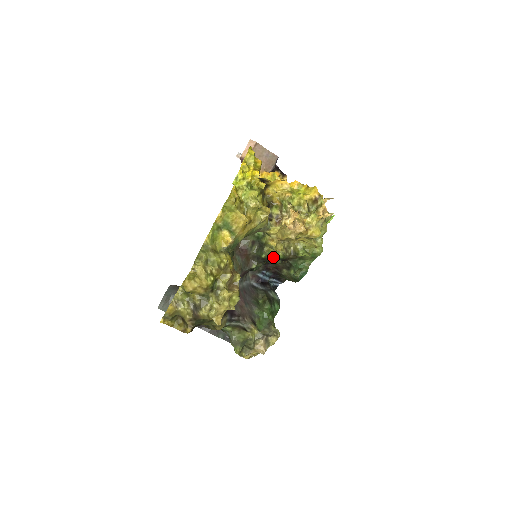
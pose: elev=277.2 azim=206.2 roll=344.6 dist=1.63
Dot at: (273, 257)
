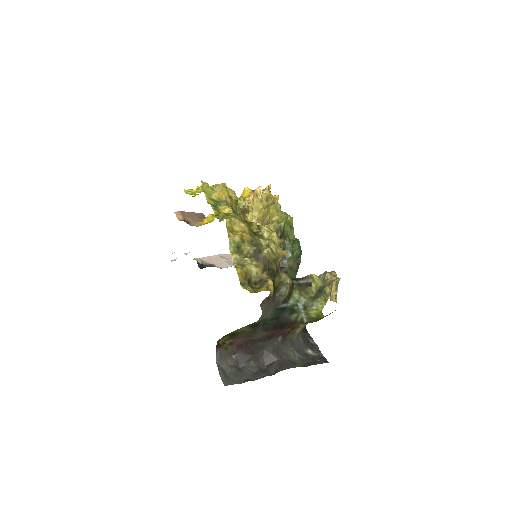
Dot at: occluded
